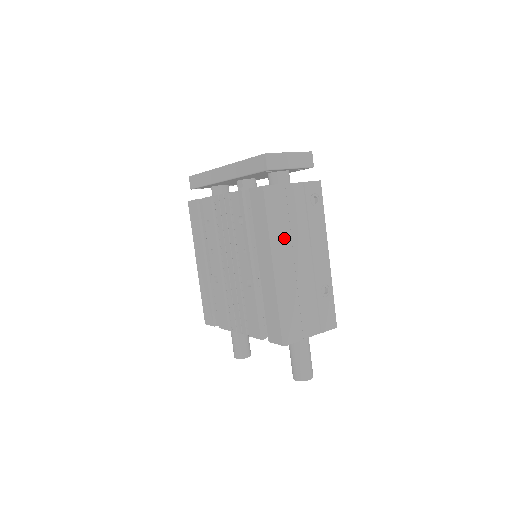
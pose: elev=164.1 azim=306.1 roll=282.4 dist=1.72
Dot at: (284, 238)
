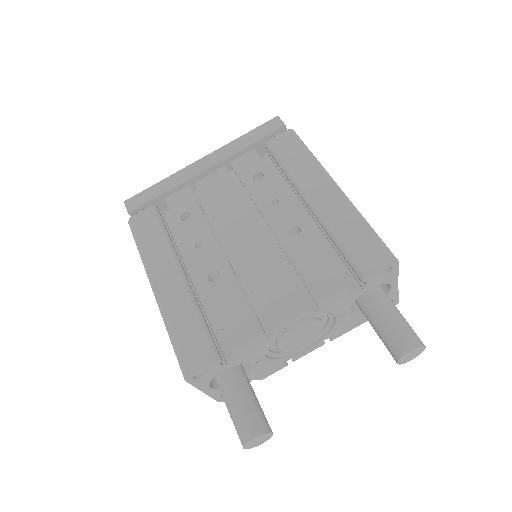
Dot at: occluded
